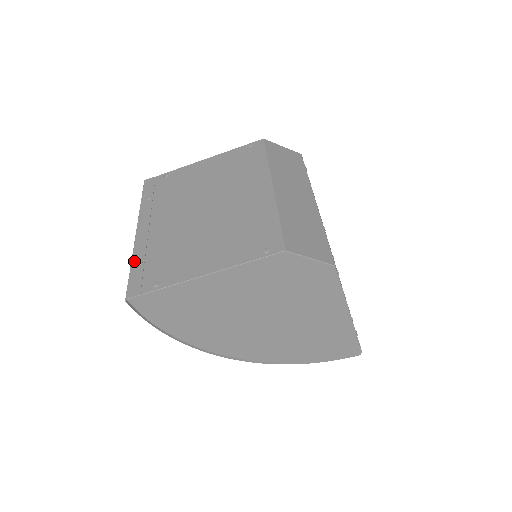
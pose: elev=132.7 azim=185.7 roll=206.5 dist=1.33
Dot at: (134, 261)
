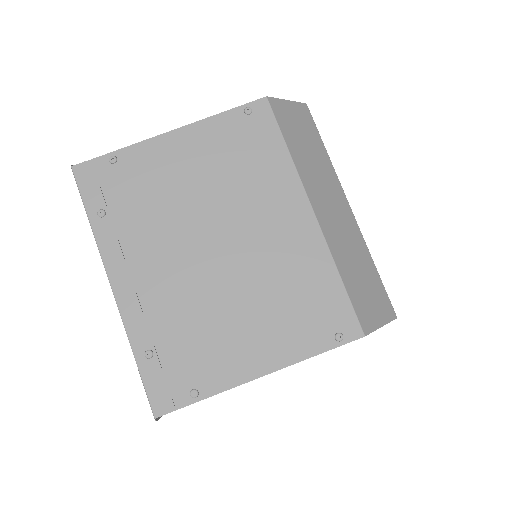
Dot at: (137, 350)
